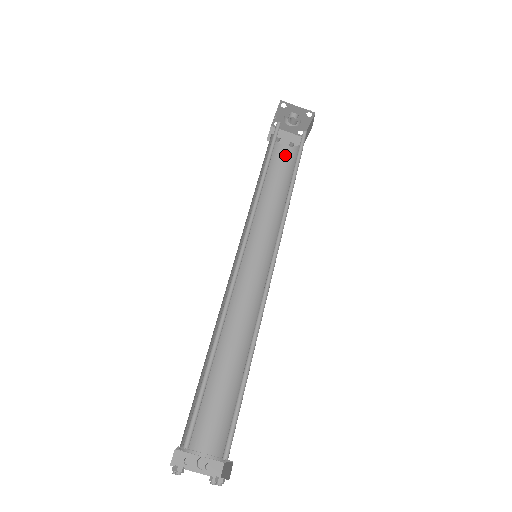
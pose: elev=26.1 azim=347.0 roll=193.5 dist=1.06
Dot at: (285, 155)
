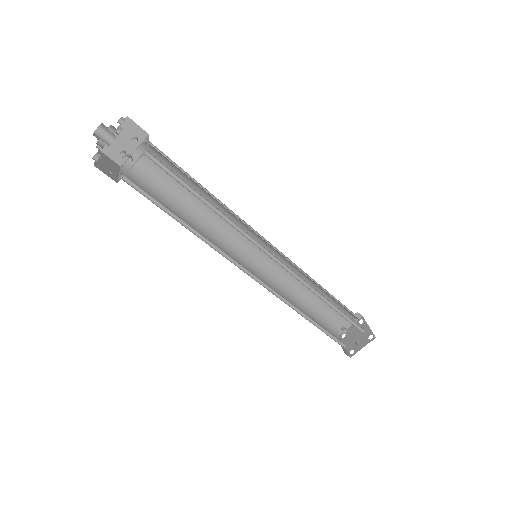
Dot at: occluded
